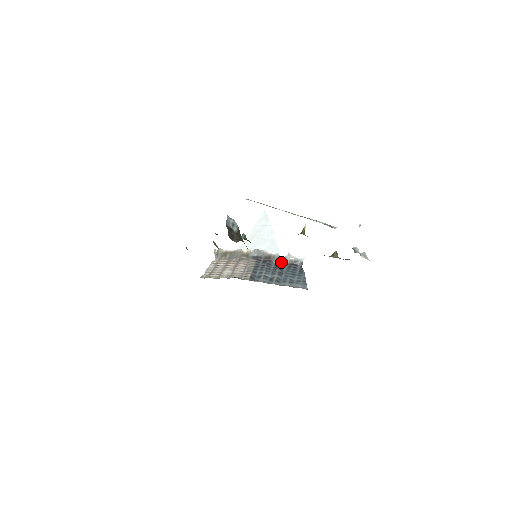
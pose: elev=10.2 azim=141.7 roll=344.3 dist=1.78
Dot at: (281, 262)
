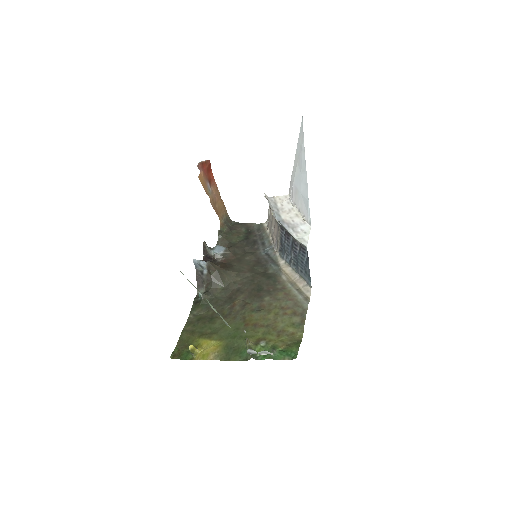
Dot at: (295, 240)
